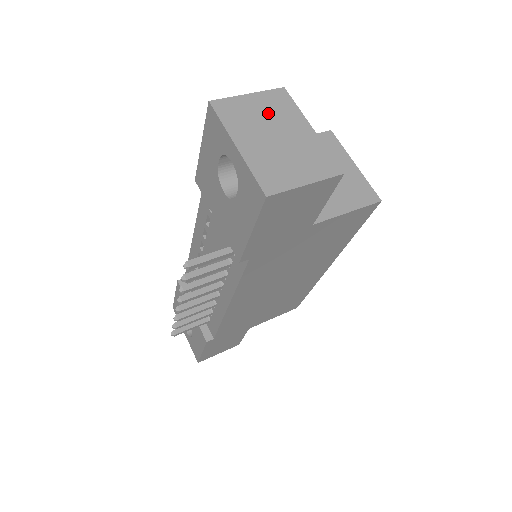
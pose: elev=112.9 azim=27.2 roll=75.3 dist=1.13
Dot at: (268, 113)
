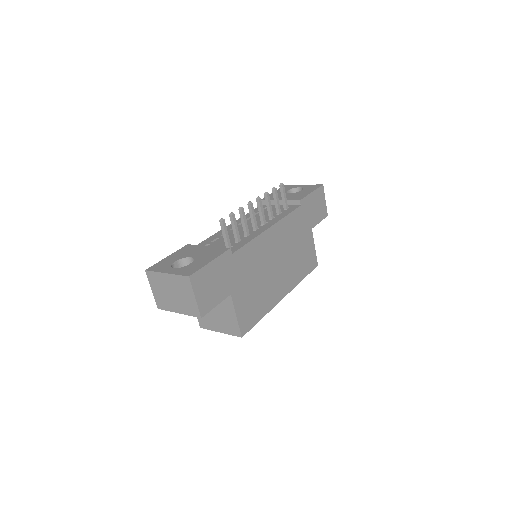
Dot at: occluded
